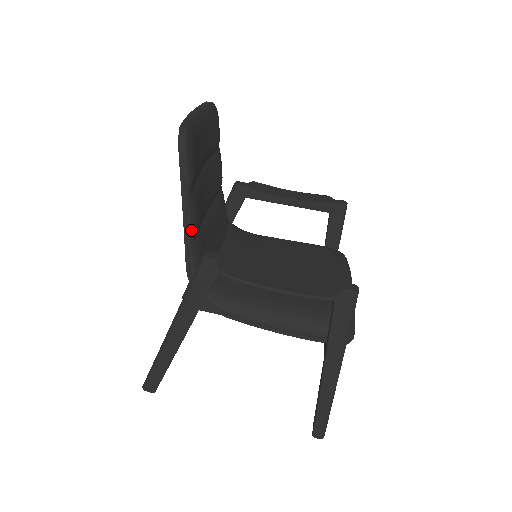
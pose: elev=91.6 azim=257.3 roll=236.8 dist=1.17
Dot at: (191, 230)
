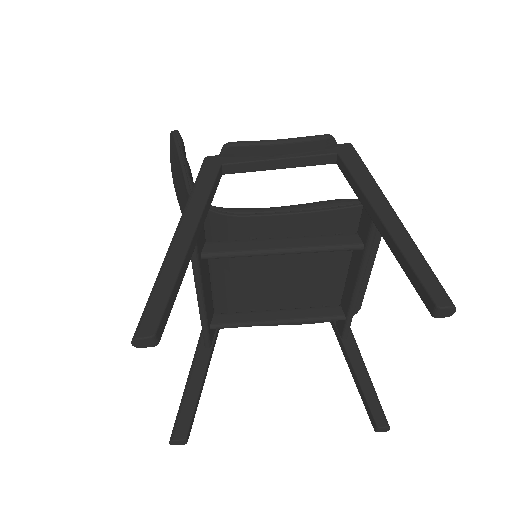
Dot at: (188, 168)
